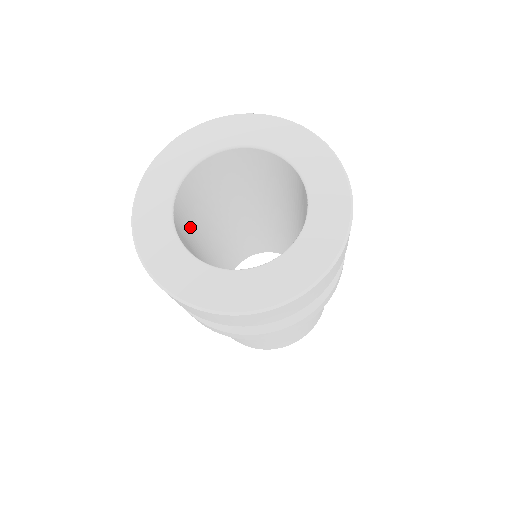
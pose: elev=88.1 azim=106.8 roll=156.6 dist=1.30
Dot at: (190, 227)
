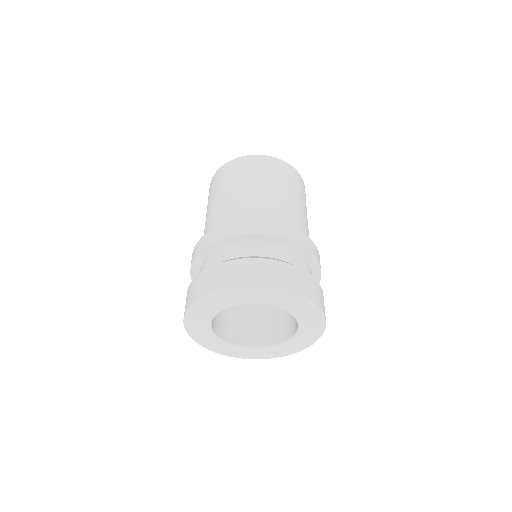
Dot at: occluded
